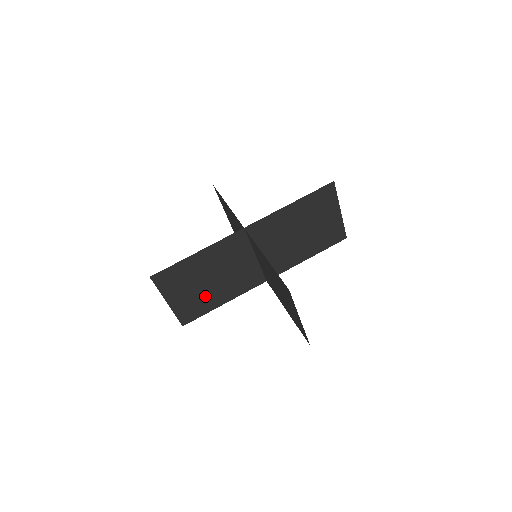
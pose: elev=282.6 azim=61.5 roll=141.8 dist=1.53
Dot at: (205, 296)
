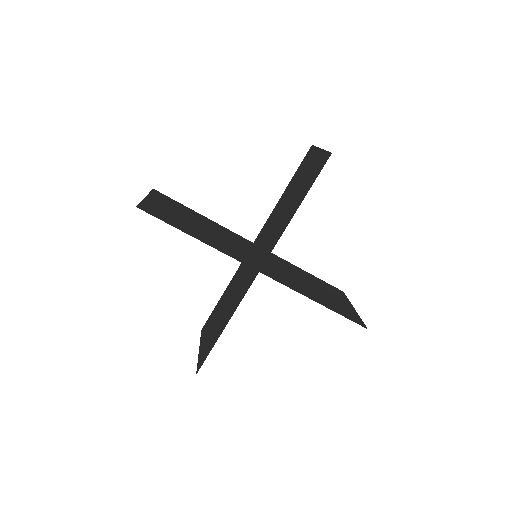
Dot at: (188, 214)
